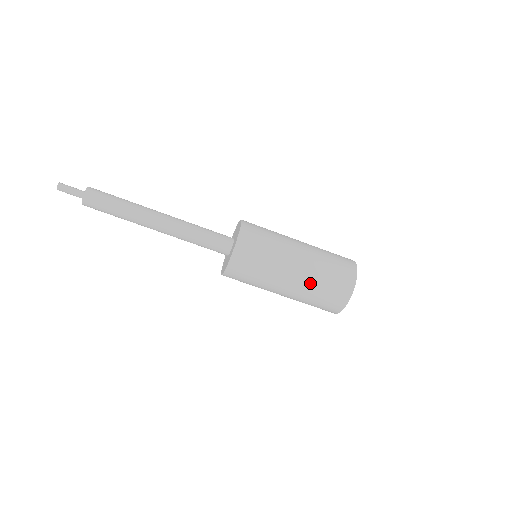
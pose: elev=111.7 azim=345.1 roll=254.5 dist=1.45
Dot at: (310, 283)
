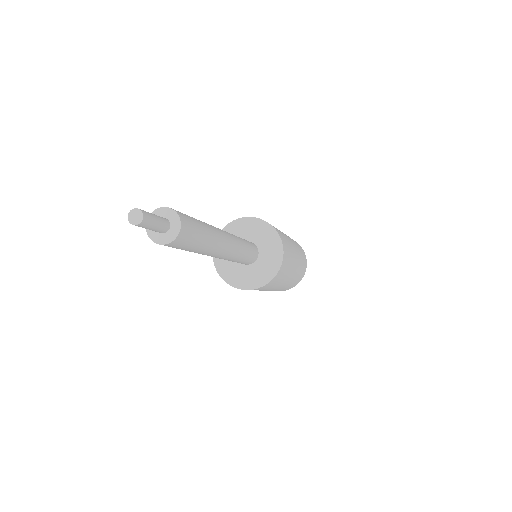
Dot at: (300, 257)
